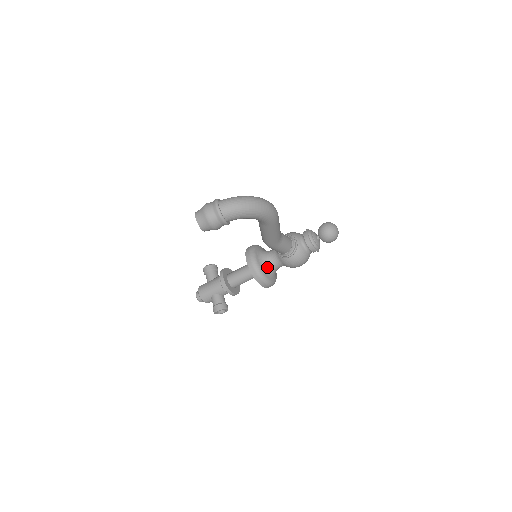
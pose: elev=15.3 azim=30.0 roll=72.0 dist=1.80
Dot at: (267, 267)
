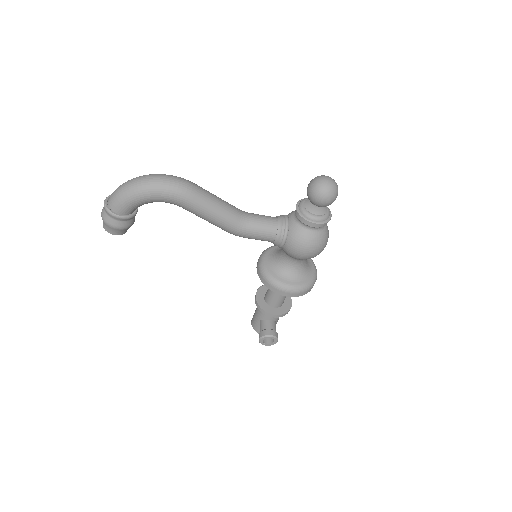
Dot at: (279, 267)
